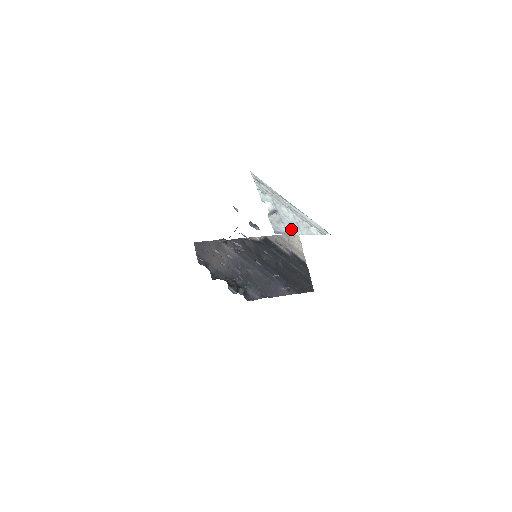
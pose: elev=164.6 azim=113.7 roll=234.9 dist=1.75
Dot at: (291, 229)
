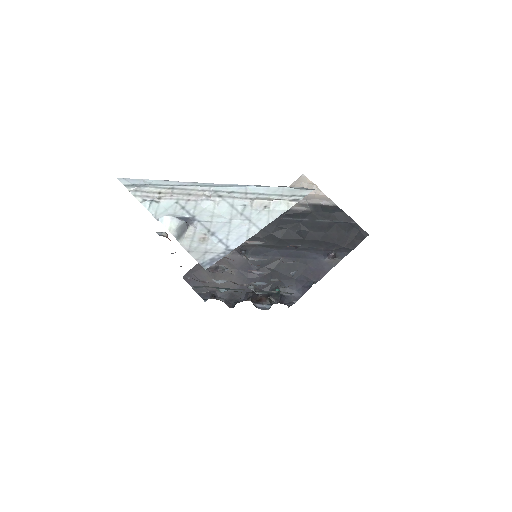
Dot at: (234, 235)
